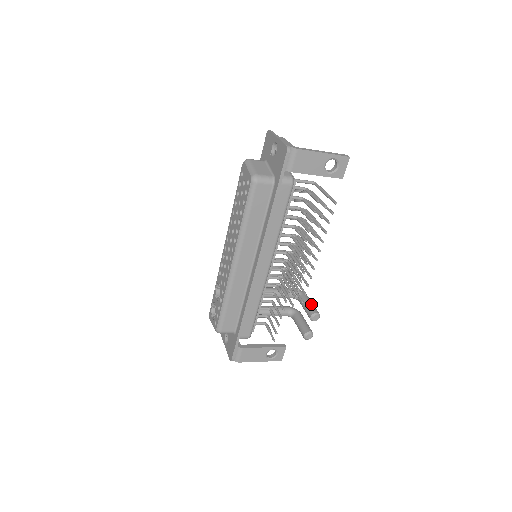
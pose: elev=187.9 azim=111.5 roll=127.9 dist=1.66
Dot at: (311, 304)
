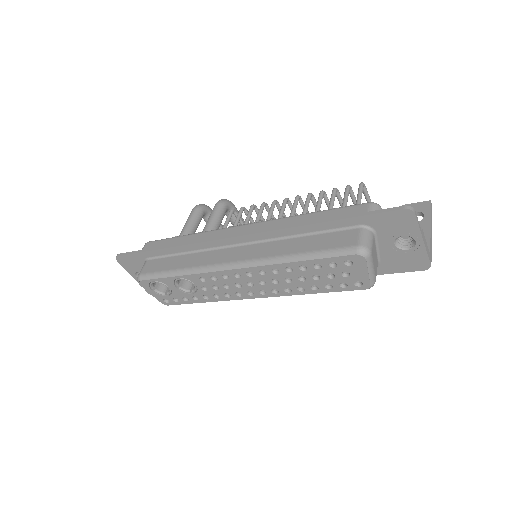
Dot at: occluded
